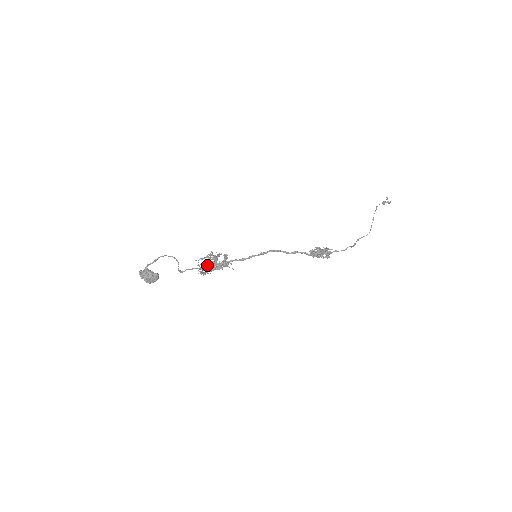
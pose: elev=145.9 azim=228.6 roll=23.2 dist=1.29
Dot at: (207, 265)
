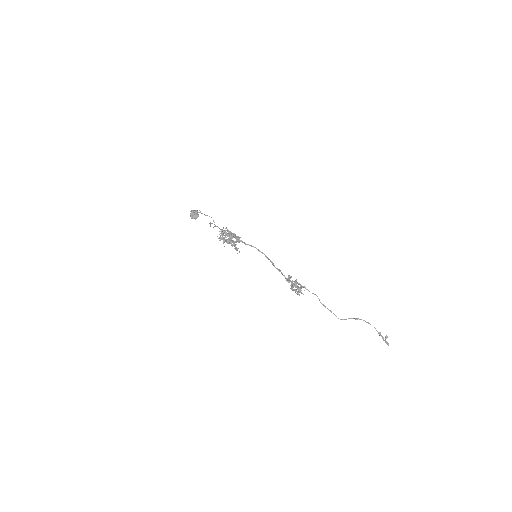
Dot at: (226, 232)
